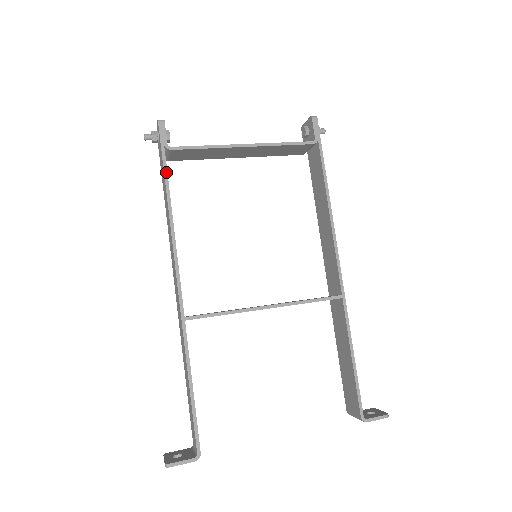
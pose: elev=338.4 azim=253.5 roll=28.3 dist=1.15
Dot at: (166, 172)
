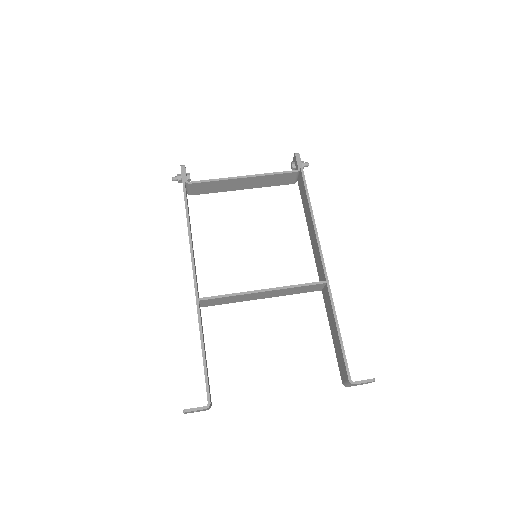
Dot at: (186, 198)
